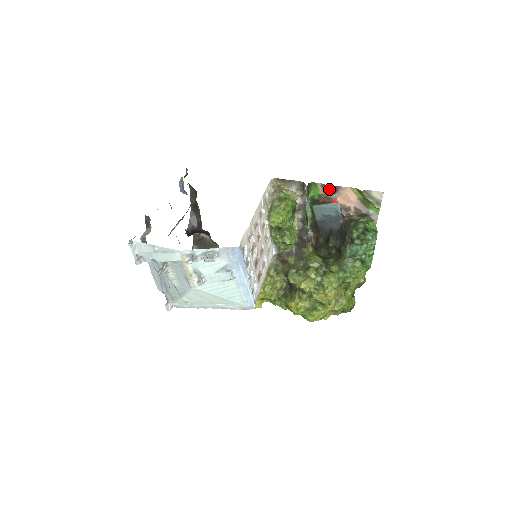
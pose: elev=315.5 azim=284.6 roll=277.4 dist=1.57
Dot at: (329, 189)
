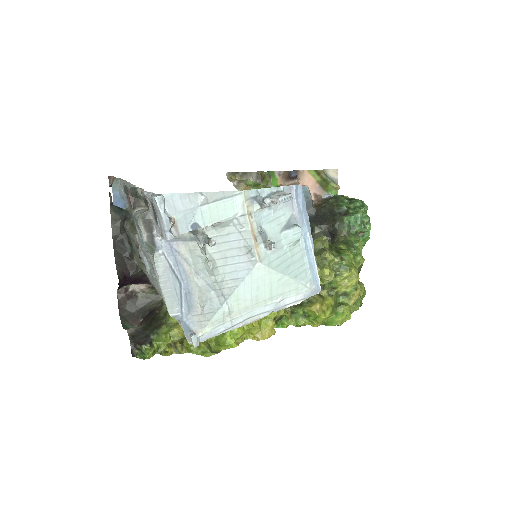
Dot at: (291, 173)
